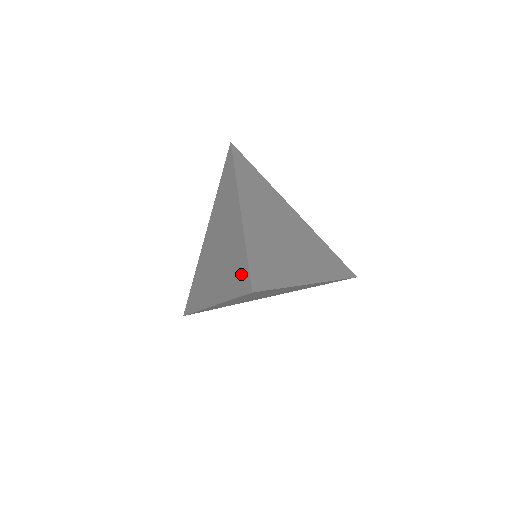
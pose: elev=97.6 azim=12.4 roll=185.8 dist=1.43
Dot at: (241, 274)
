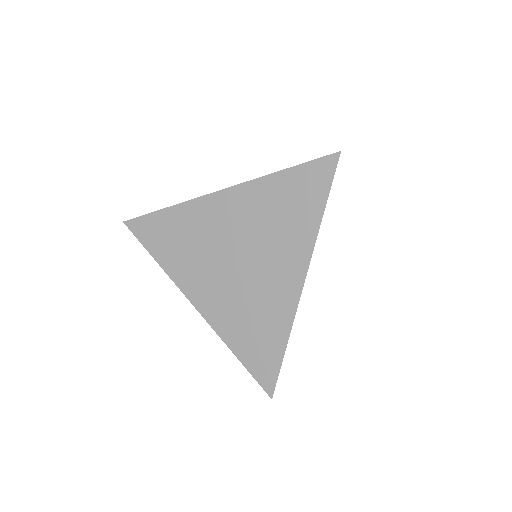
Dot at: (265, 360)
